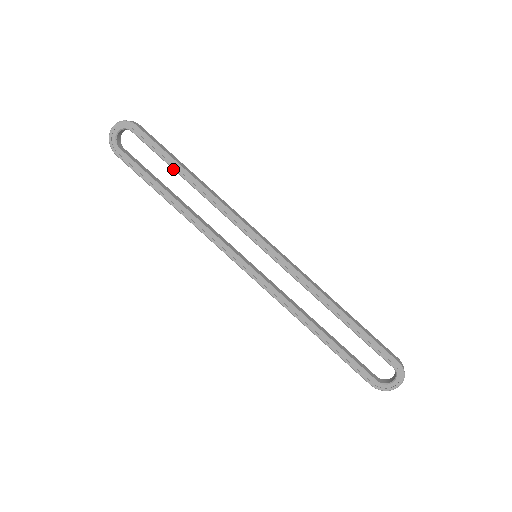
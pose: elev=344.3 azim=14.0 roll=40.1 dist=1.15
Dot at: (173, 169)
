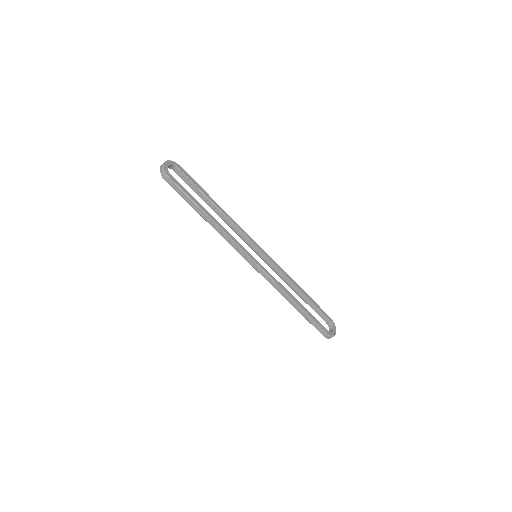
Dot at: (205, 196)
